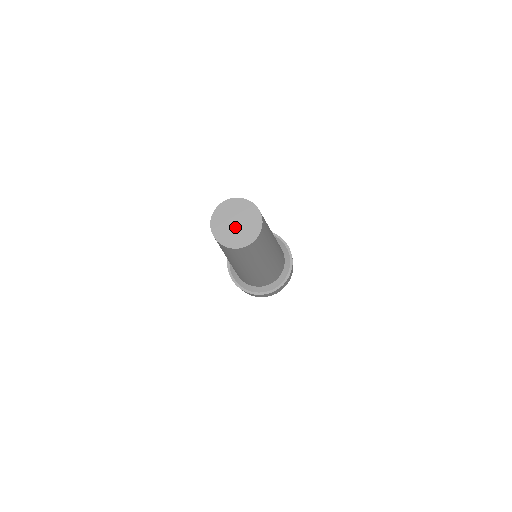
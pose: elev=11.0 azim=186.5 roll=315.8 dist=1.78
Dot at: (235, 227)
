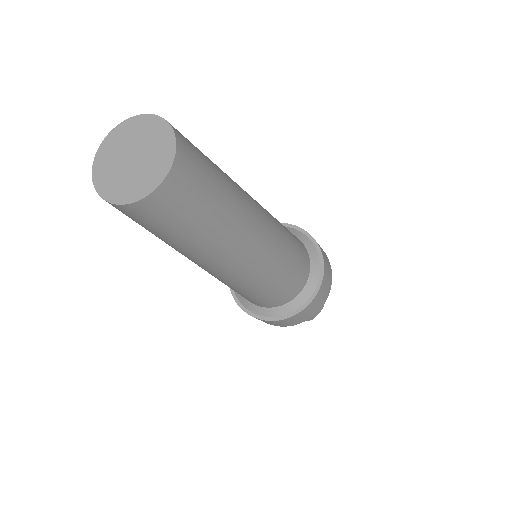
Dot at: (137, 162)
